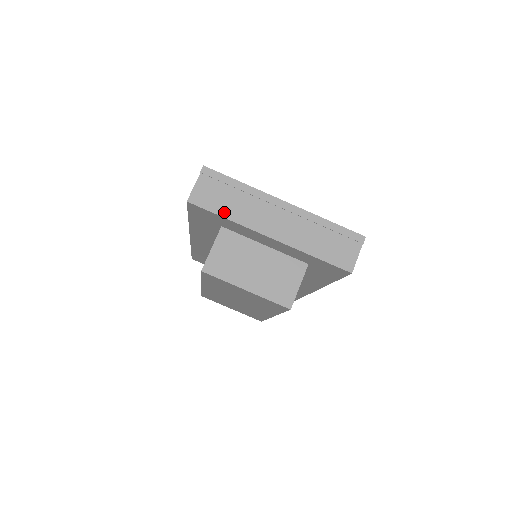
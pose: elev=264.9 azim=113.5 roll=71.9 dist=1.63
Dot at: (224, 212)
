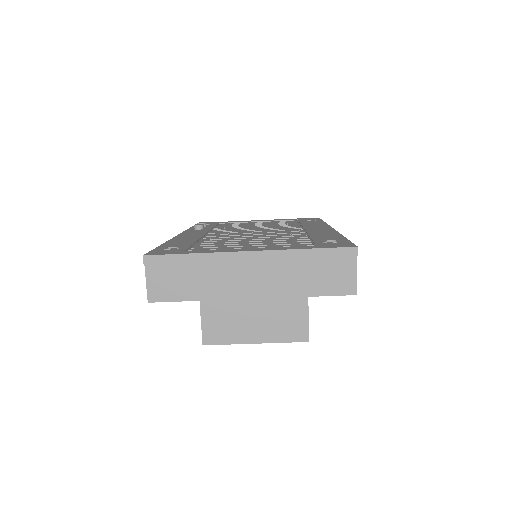
Dot at: (191, 295)
